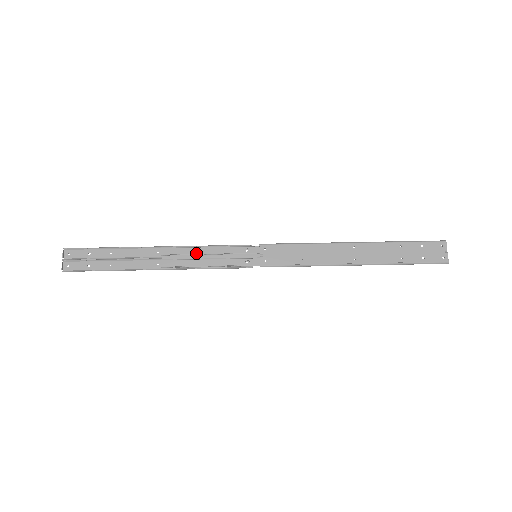
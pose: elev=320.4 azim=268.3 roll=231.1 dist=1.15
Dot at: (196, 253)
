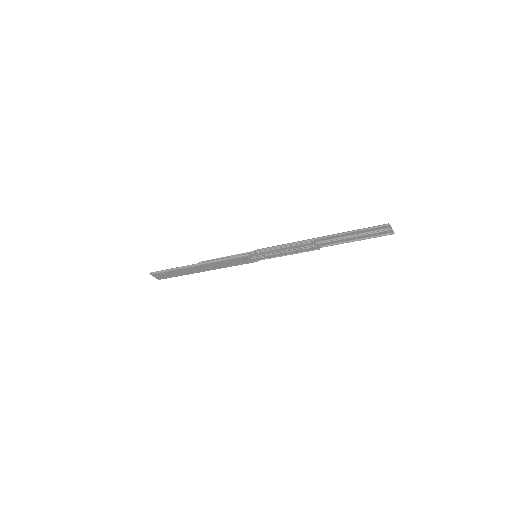
Dot at: occluded
